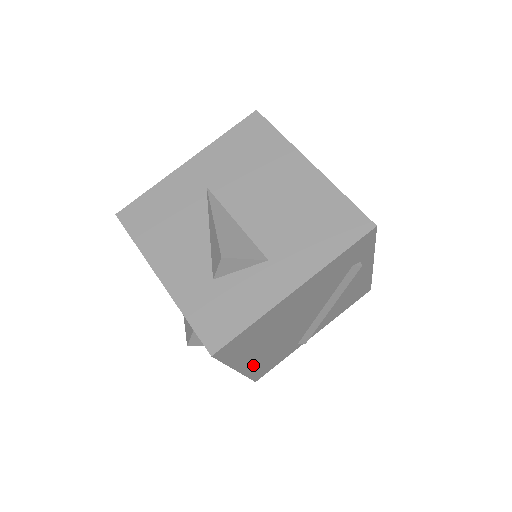
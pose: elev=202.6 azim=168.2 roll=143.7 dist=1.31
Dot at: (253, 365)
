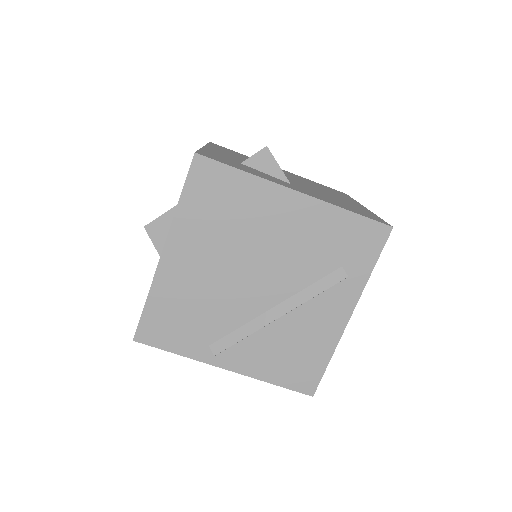
Dot at: (171, 279)
